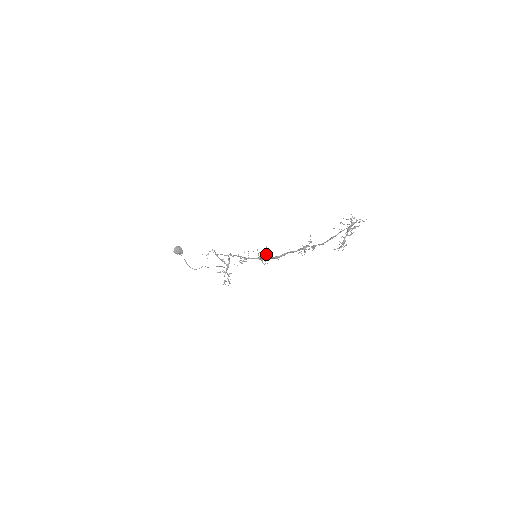
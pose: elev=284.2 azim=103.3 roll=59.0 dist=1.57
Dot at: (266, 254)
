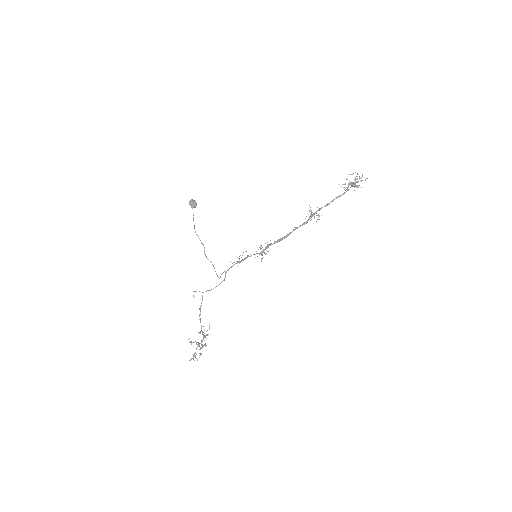
Dot at: (269, 244)
